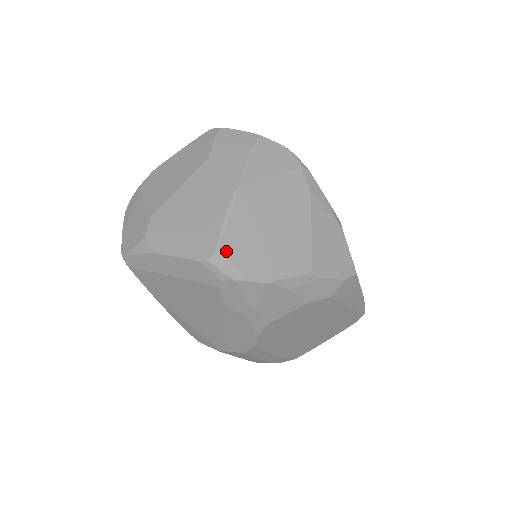
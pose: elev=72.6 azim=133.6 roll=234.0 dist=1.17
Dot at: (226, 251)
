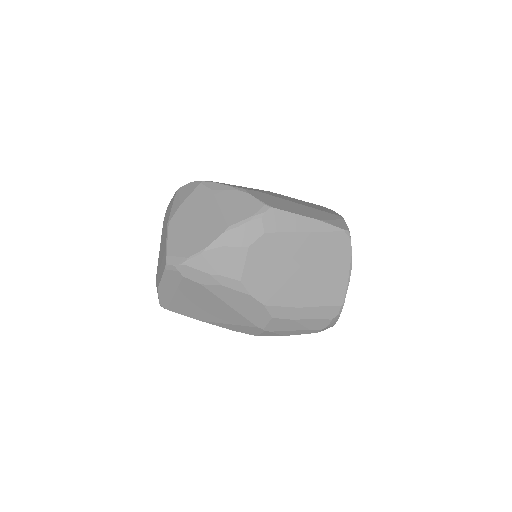
Dot at: (172, 254)
